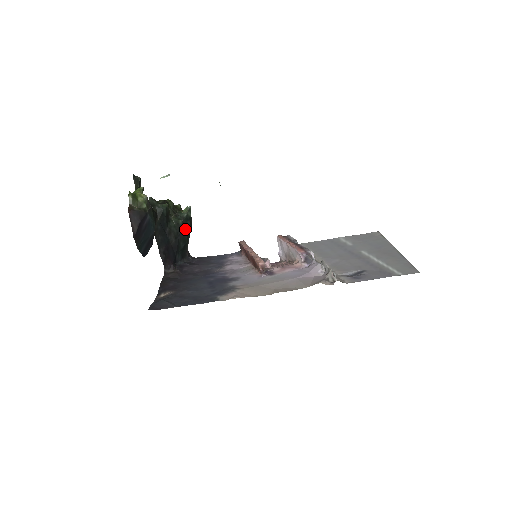
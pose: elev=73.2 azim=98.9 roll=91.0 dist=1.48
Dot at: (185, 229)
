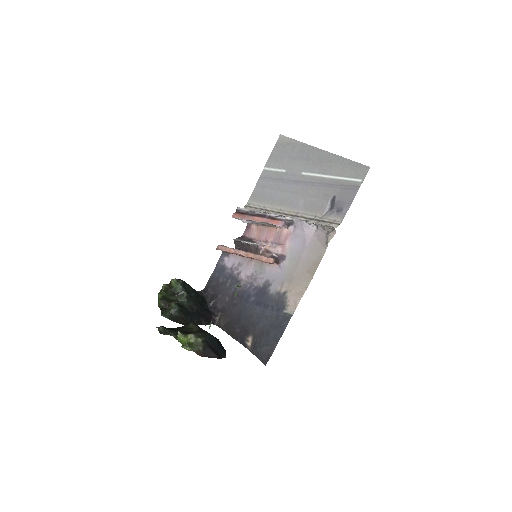
Dot at: (191, 292)
